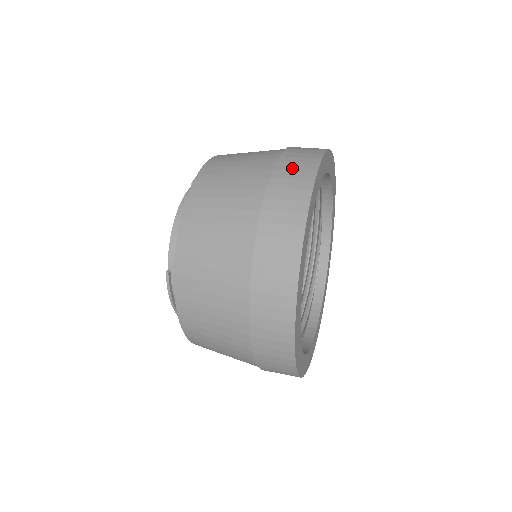
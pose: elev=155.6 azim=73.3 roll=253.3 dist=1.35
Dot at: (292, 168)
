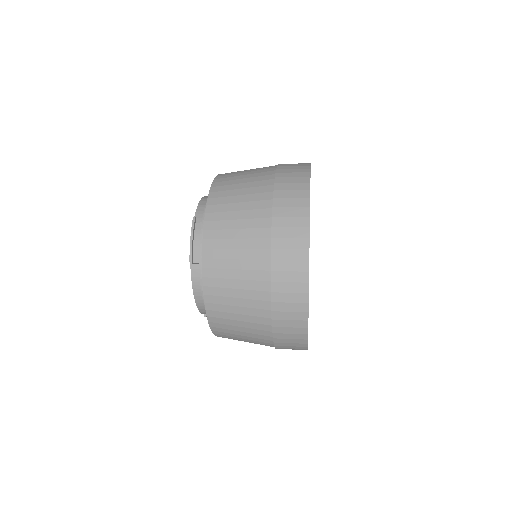
Dot at: occluded
